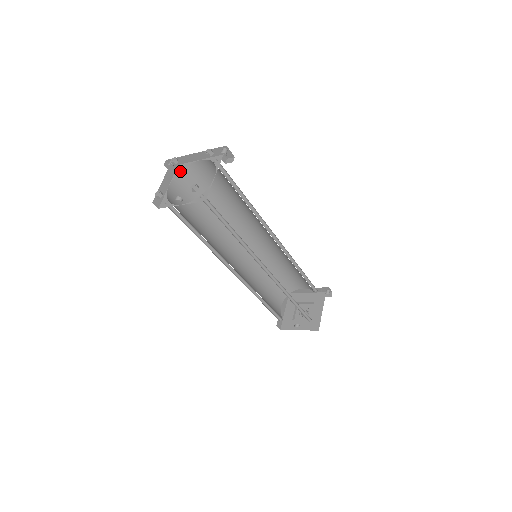
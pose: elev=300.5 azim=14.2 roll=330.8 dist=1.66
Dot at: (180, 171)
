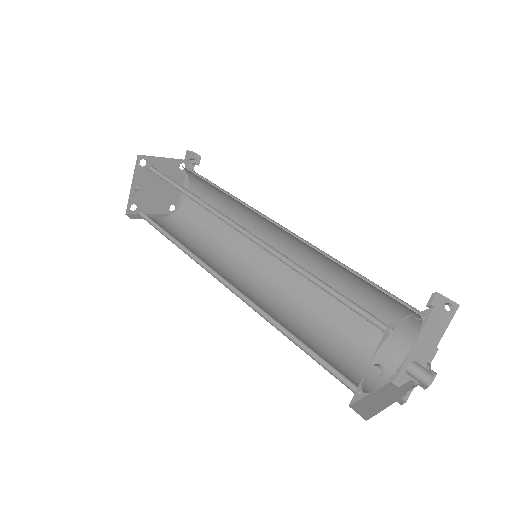
Dot at: (175, 212)
